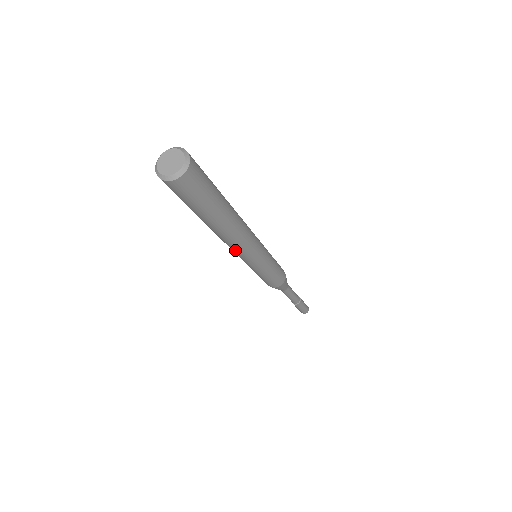
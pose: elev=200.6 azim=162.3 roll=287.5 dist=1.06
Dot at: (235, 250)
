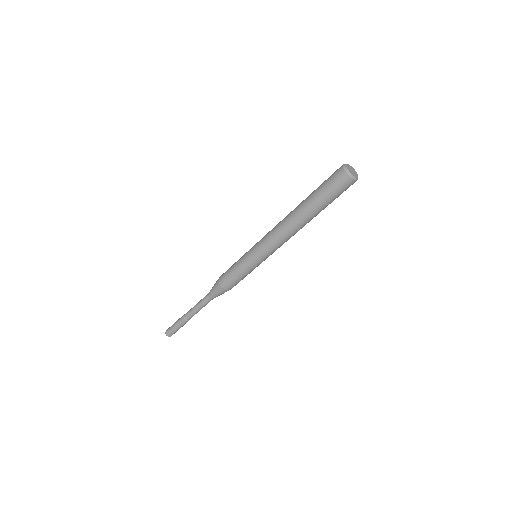
Dot at: (273, 233)
